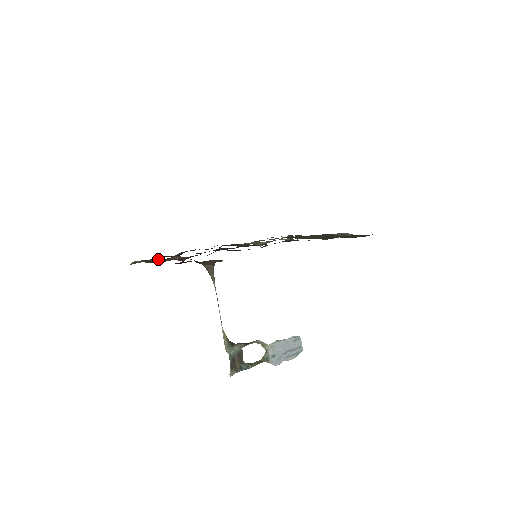
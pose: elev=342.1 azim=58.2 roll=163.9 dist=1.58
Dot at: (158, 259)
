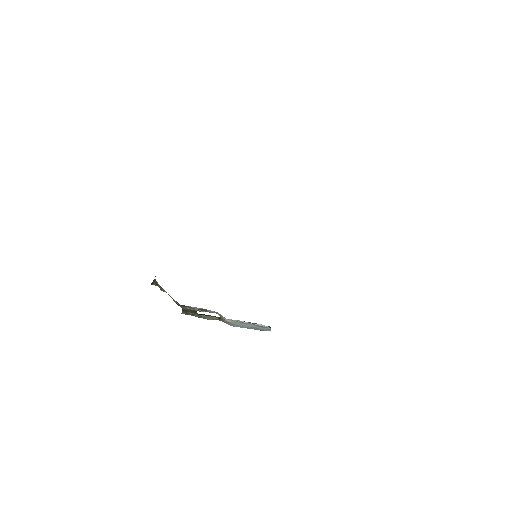
Dot at: occluded
